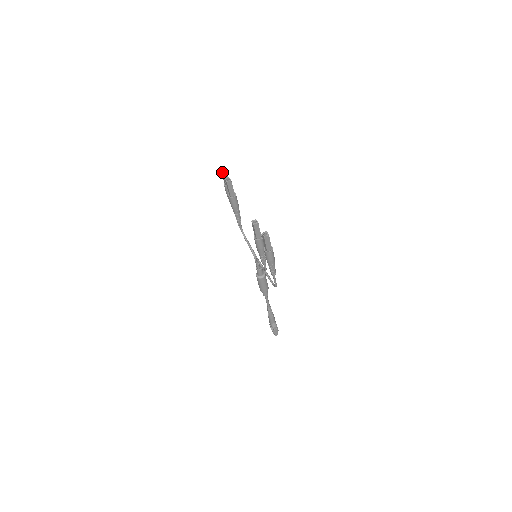
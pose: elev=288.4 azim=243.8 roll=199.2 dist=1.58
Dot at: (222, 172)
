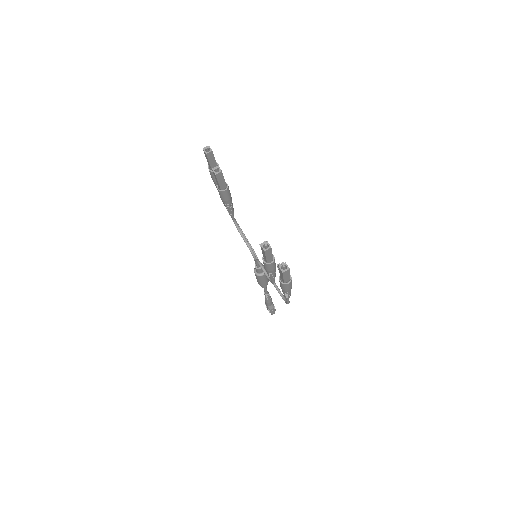
Dot at: (206, 155)
